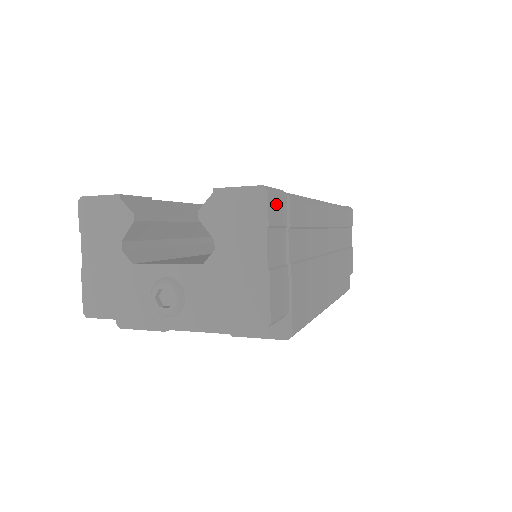
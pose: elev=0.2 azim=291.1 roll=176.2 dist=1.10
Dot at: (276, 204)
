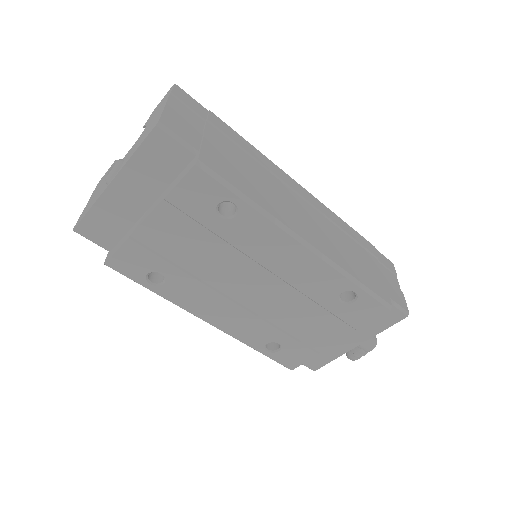
Dot at: (188, 98)
